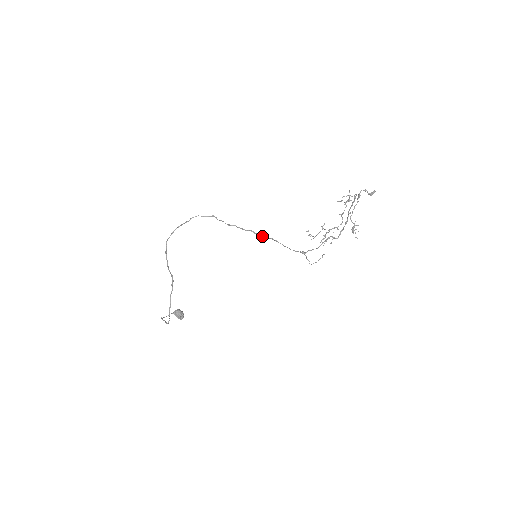
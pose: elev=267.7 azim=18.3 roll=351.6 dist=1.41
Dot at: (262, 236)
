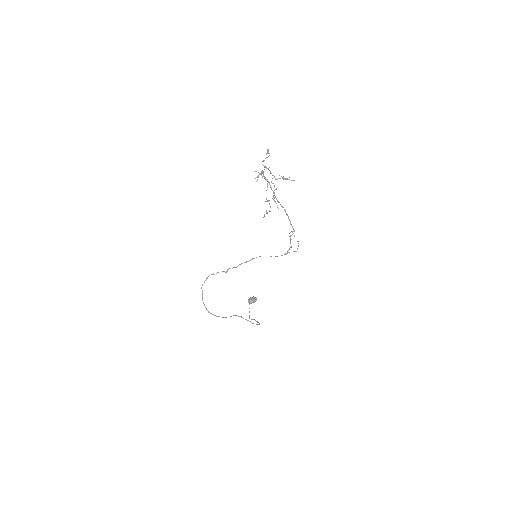
Dot at: (250, 260)
